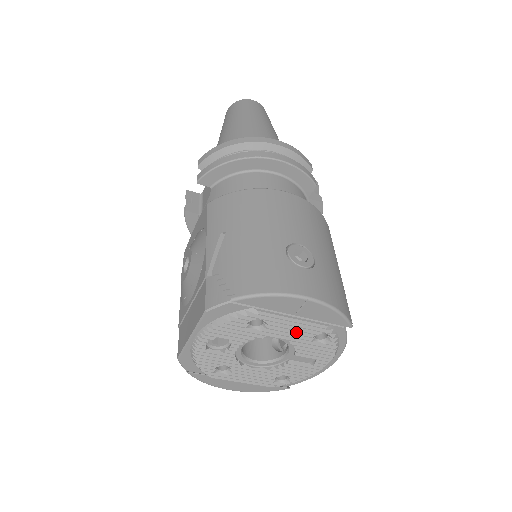
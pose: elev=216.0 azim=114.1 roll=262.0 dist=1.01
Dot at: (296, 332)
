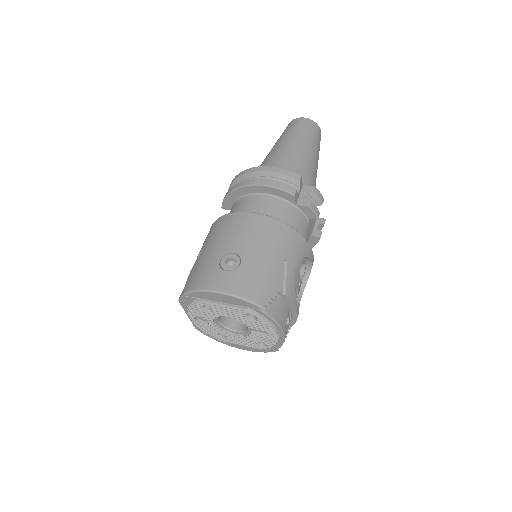
Dot at: (232, 313)
